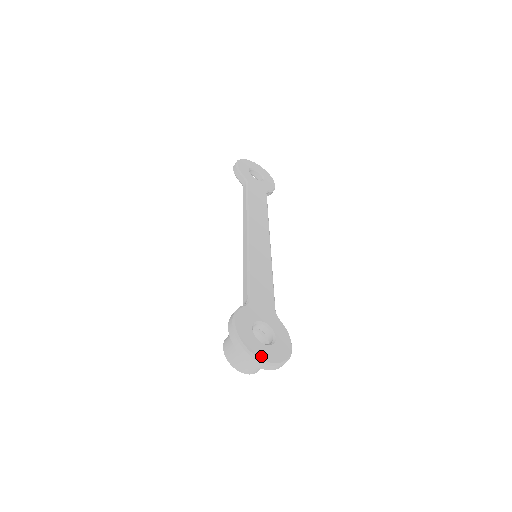
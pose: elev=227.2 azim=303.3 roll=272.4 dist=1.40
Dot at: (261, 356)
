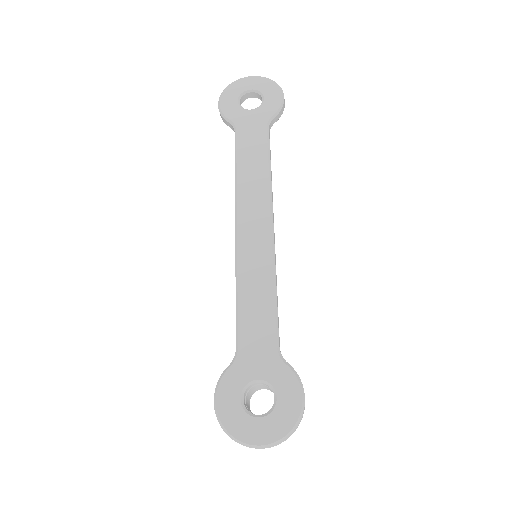
Dot at: (253, 440)
